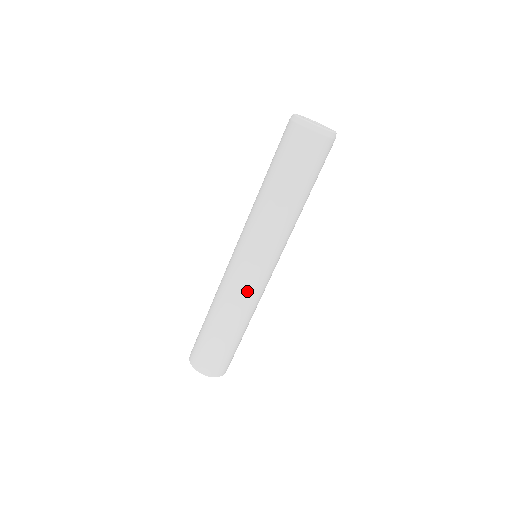
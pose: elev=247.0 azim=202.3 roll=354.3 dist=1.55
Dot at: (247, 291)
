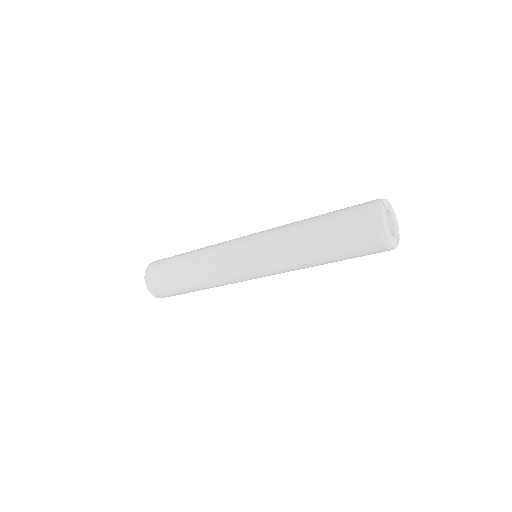
Dot at: occluded
